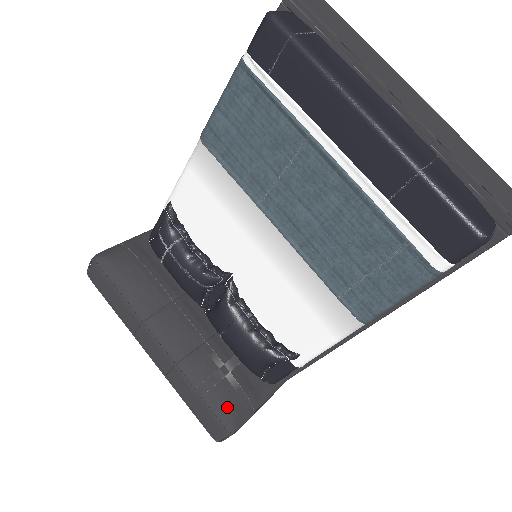
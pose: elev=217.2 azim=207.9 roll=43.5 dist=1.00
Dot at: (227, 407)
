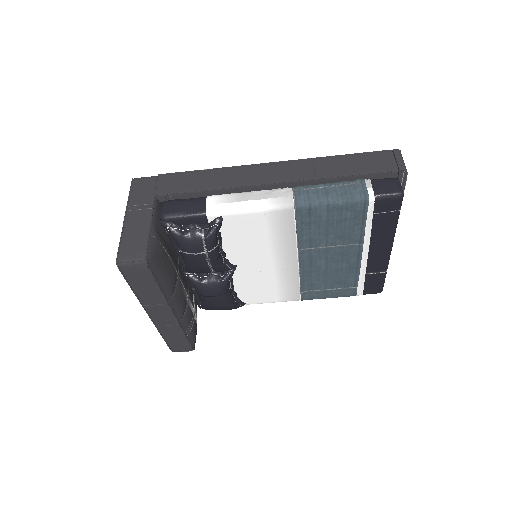
Dot at: (195, 336)
